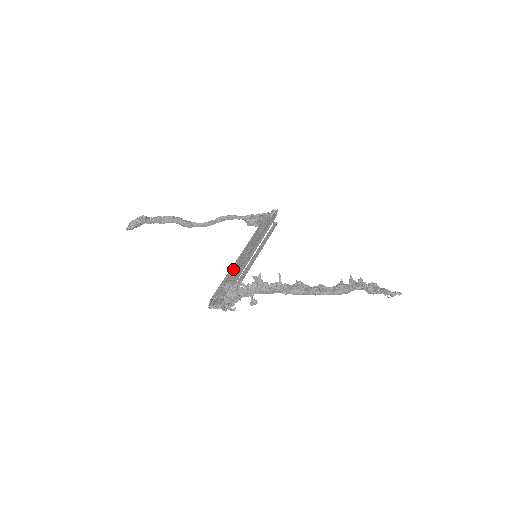
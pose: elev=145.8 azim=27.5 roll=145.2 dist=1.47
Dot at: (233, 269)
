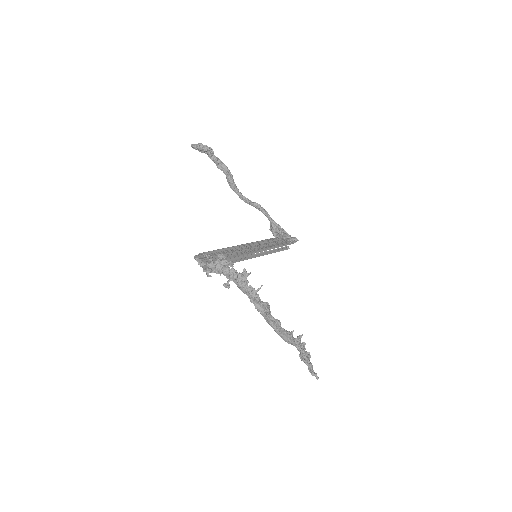
Dot at: occluded
